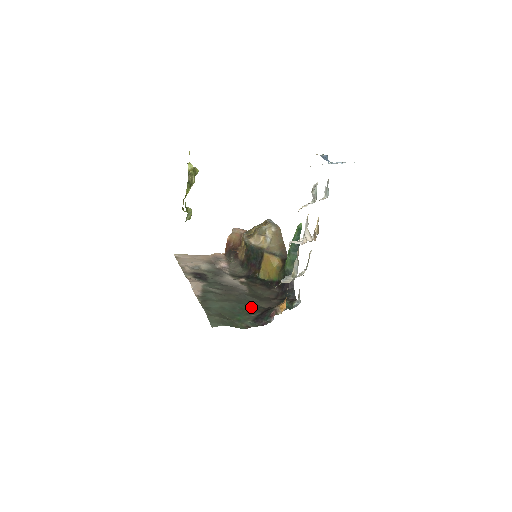
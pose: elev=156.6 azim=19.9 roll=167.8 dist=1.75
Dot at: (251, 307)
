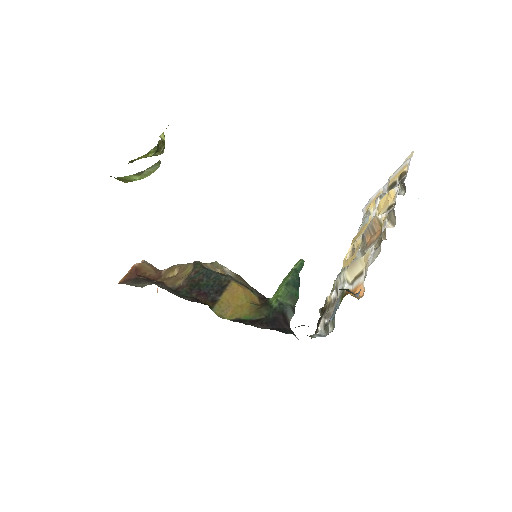
Dot at: occluded
